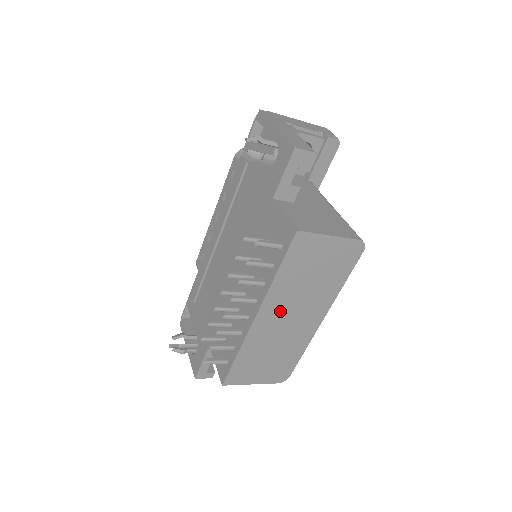
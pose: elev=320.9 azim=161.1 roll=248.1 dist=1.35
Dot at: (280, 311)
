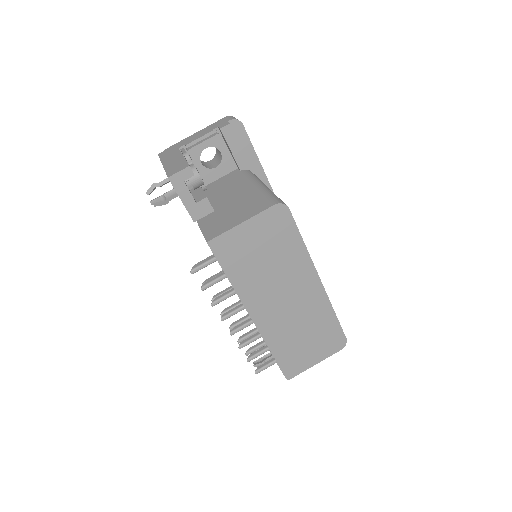
Dot at: (269, 301)
